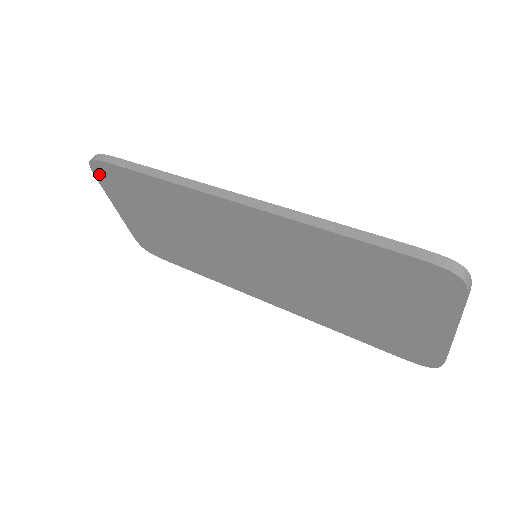
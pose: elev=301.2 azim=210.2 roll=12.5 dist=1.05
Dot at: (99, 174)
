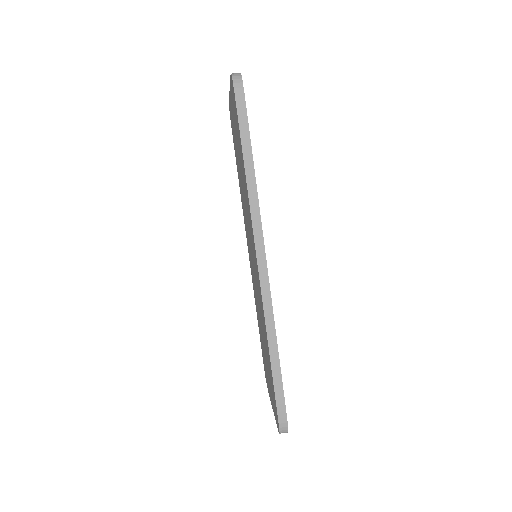
Dot at: (232, 85)
